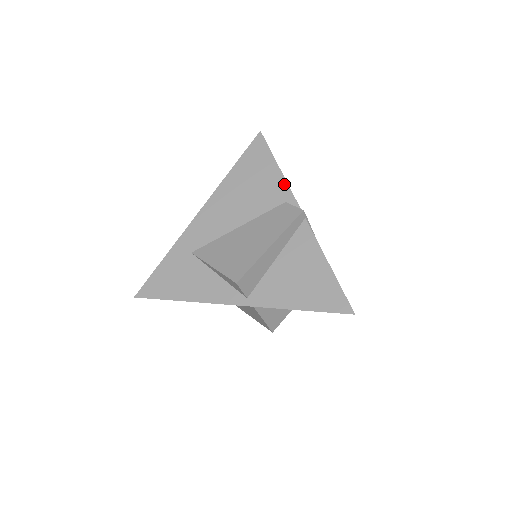
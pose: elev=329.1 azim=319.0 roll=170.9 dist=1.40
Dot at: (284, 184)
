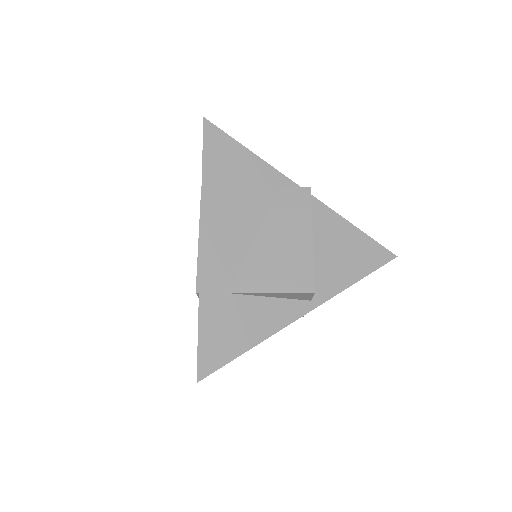
Dot at: (269, 168)
